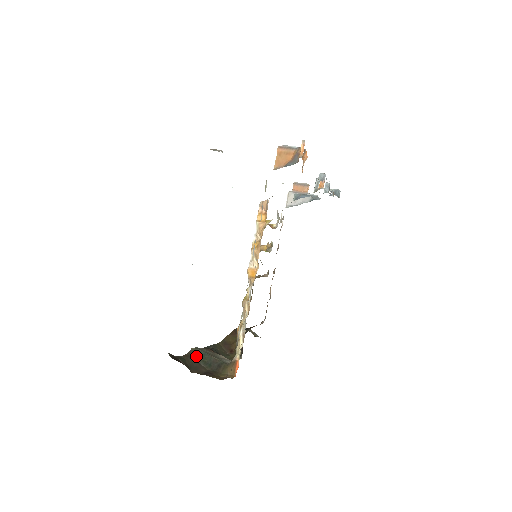
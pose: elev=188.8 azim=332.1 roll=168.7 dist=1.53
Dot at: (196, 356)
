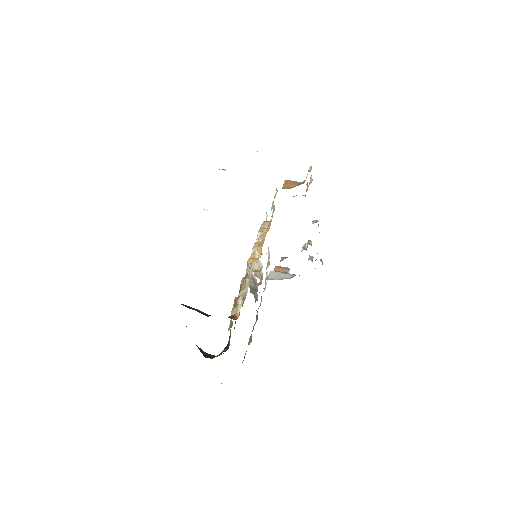
Dot at: (185, 305)
